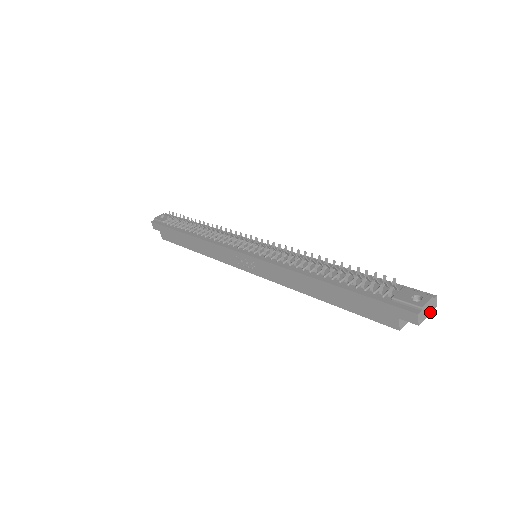
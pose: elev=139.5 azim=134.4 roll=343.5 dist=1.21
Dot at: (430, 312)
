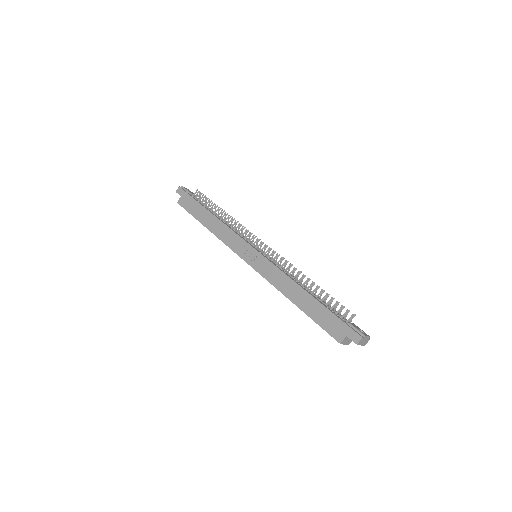
Dot at: (363, 345)
